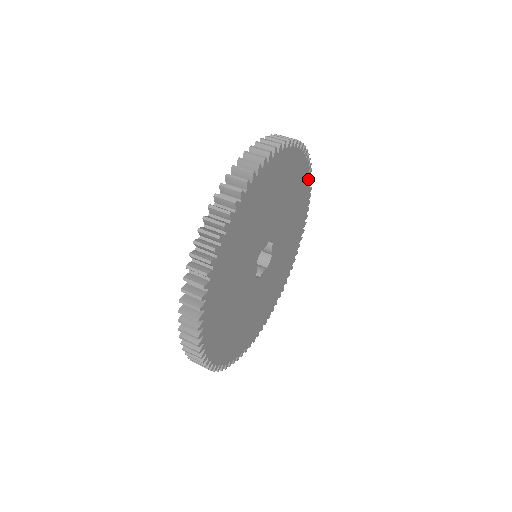
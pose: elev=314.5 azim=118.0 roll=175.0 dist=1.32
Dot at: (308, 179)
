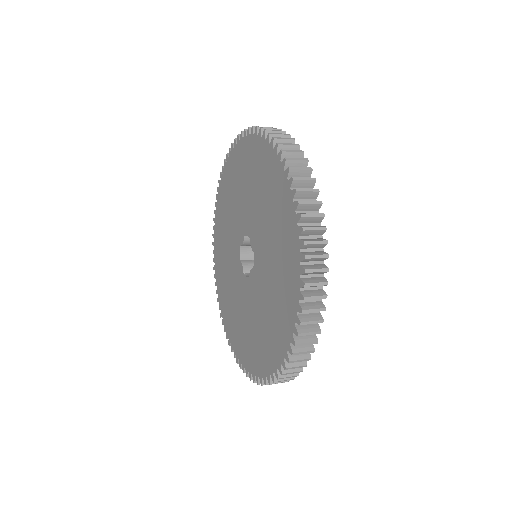
Dot at: occluded
